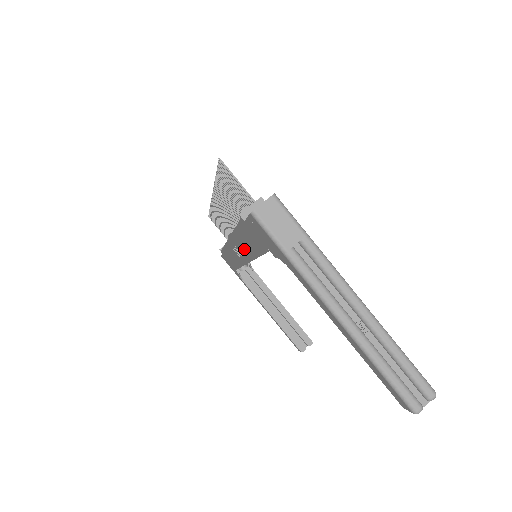
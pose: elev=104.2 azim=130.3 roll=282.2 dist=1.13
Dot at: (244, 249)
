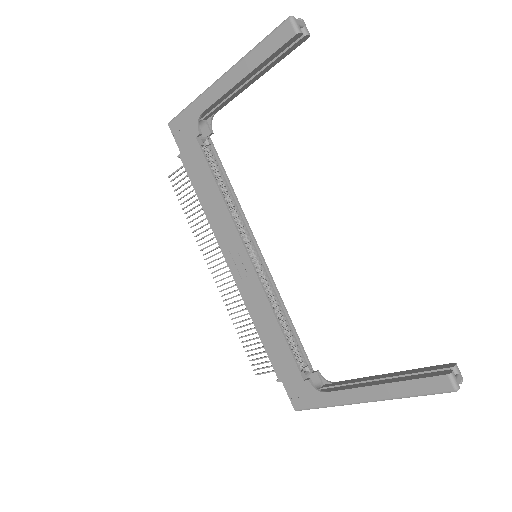
Dot at: (223, 224)
